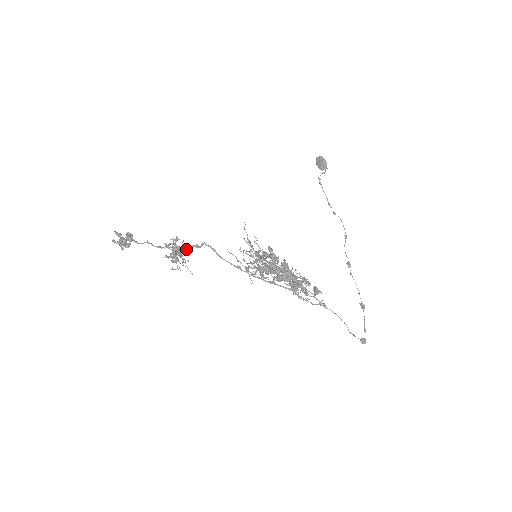
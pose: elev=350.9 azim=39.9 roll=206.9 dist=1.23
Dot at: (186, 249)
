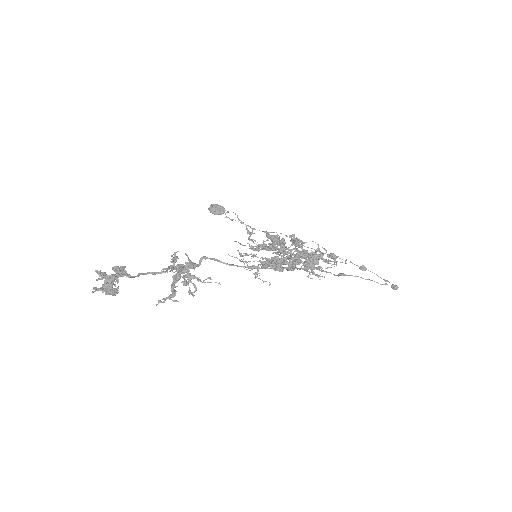
Dot at: (190, 267)
